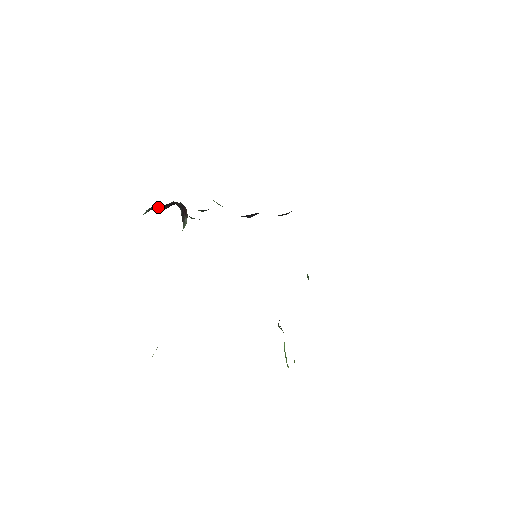
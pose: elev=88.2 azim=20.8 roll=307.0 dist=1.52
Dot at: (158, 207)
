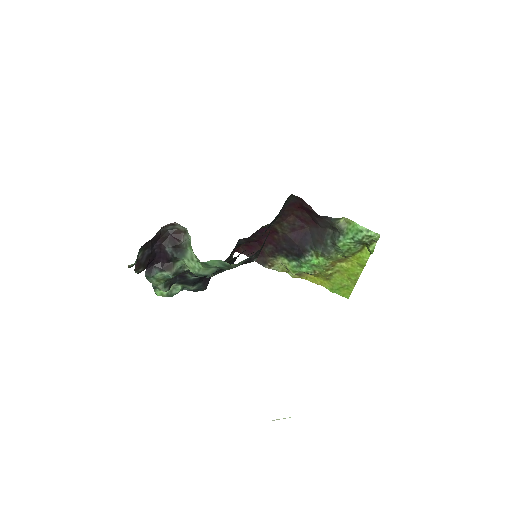
Dot at: (141, 258)
